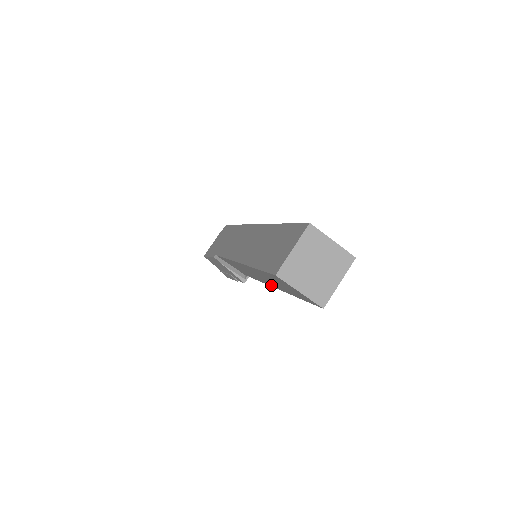
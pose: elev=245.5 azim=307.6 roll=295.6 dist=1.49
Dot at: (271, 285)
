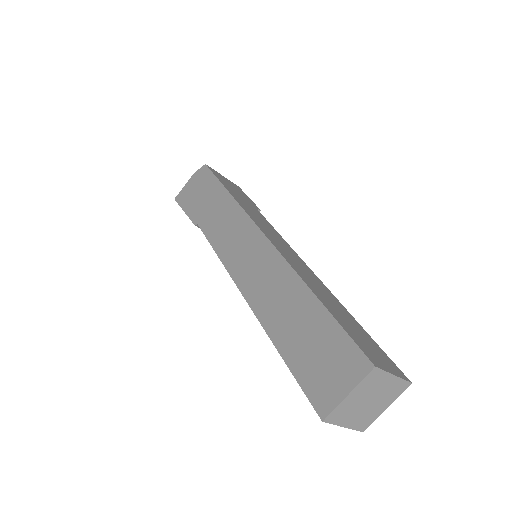
Dot at: occluded
